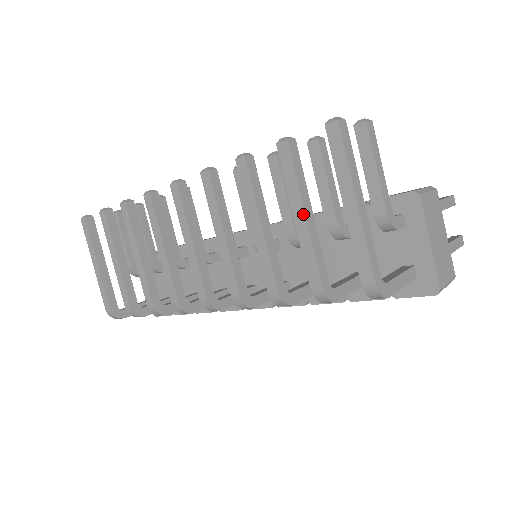
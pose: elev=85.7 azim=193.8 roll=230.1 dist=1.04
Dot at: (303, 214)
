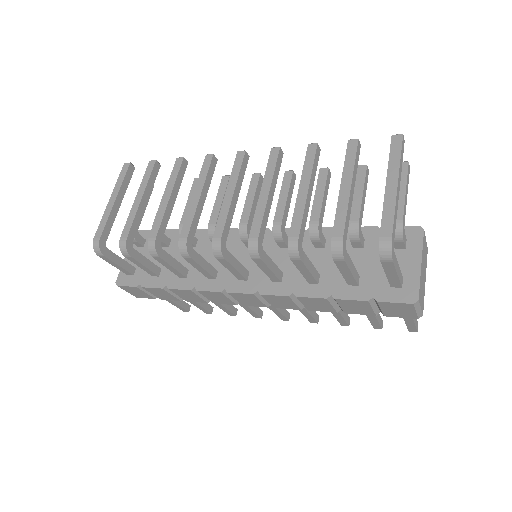
Dot at: (349, 185)
